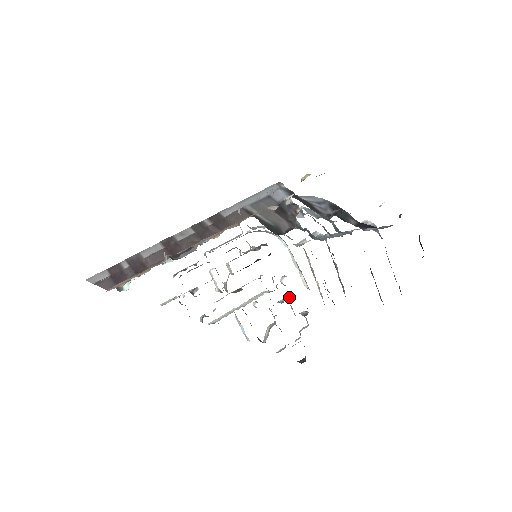
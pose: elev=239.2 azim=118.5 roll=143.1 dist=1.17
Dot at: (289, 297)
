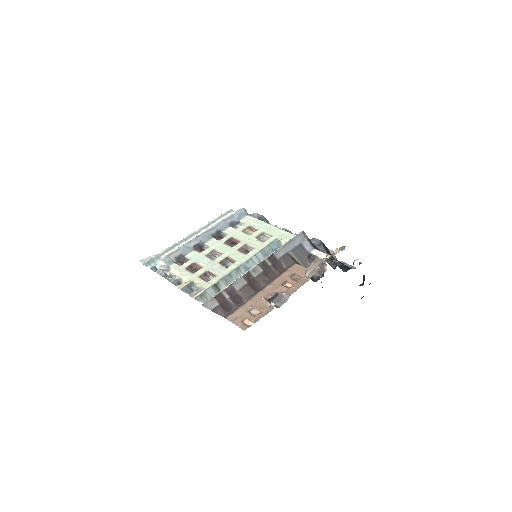
Dot at: occluded
